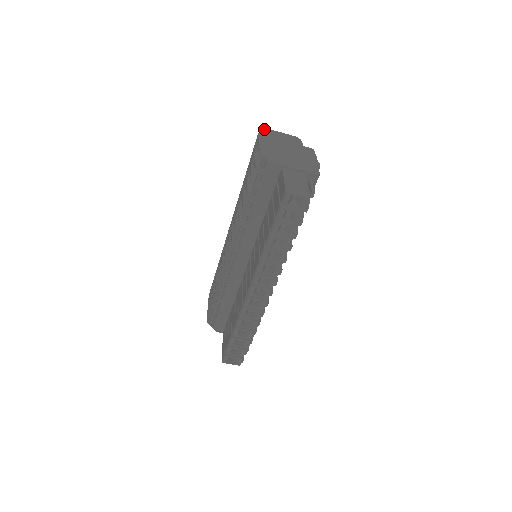
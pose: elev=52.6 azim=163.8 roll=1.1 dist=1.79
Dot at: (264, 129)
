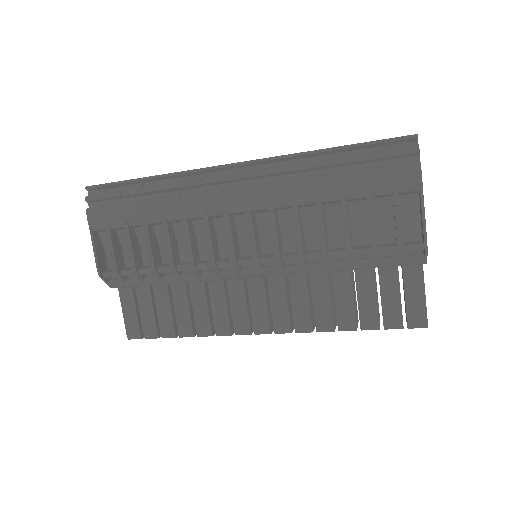
Dot at: occluded
